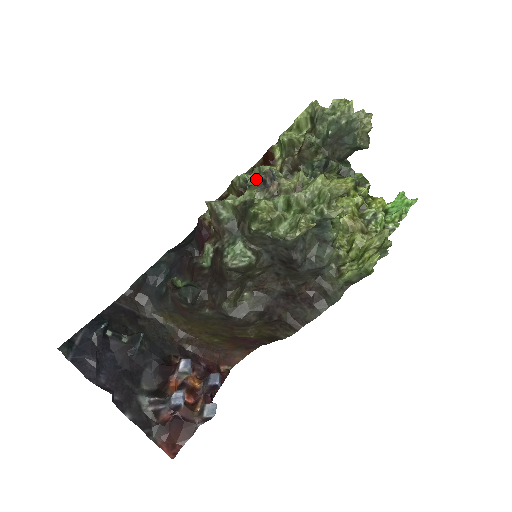
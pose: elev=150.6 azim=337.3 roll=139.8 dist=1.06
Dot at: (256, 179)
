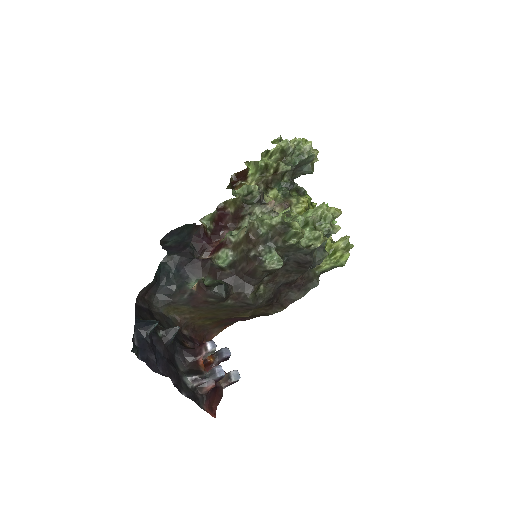
Dot at: (251, 196)
